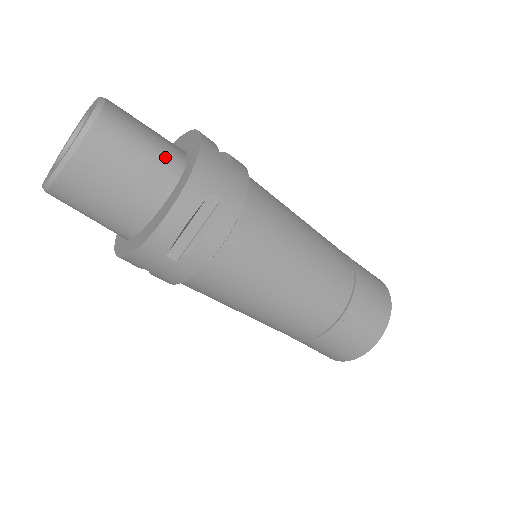
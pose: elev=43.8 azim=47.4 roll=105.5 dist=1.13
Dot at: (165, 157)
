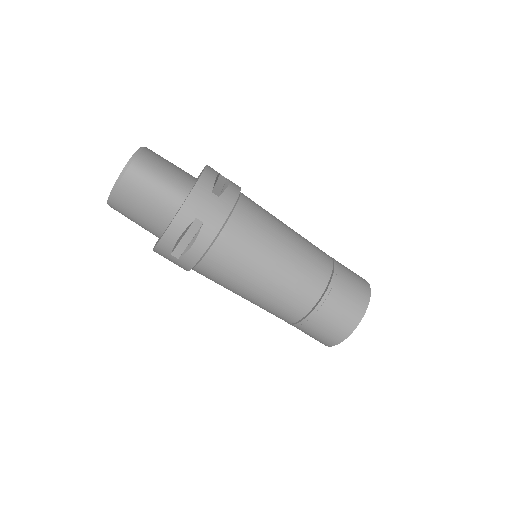
Dot at: (172, 191)
